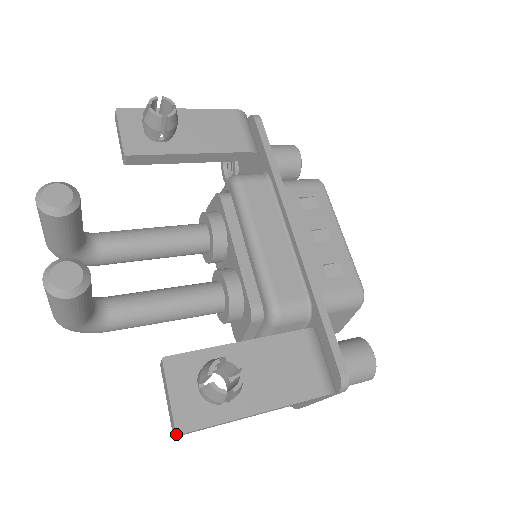
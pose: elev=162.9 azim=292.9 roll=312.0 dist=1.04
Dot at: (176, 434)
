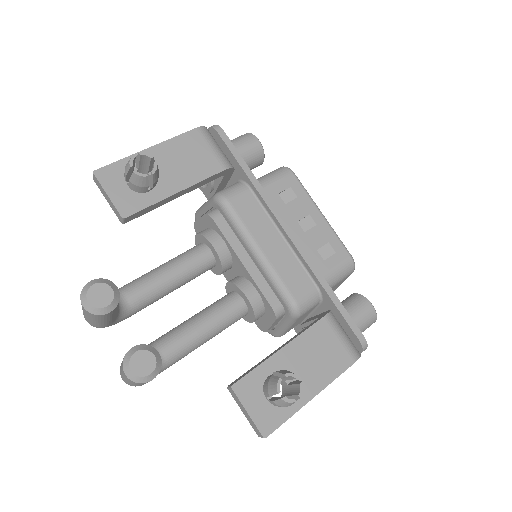
Dot at: occluded
